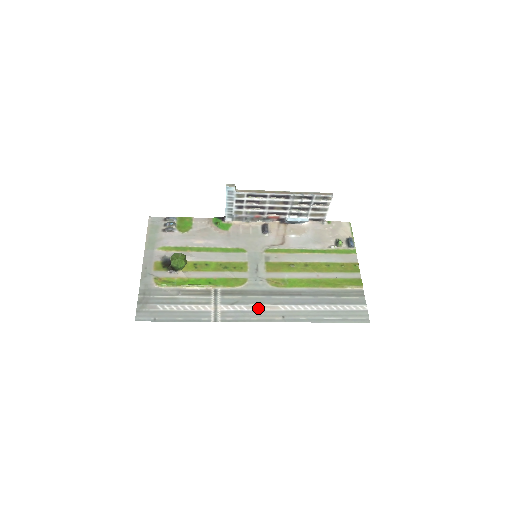
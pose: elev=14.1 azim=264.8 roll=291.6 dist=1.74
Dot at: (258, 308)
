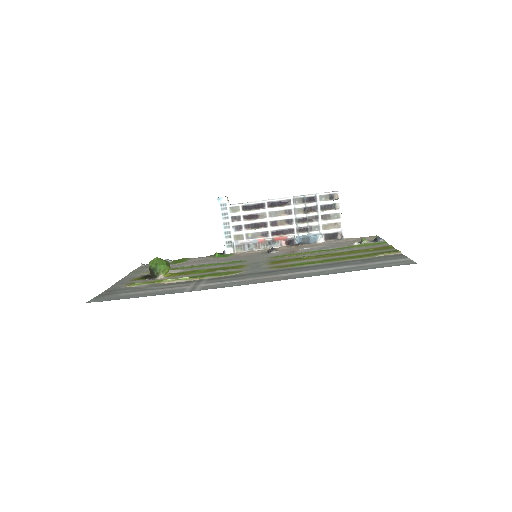
Dot at: (253, 278)
